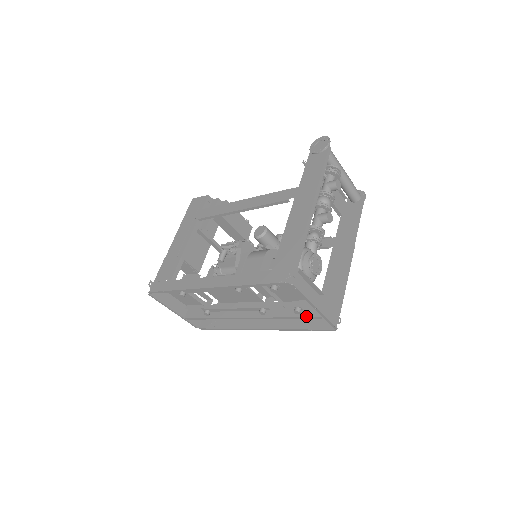
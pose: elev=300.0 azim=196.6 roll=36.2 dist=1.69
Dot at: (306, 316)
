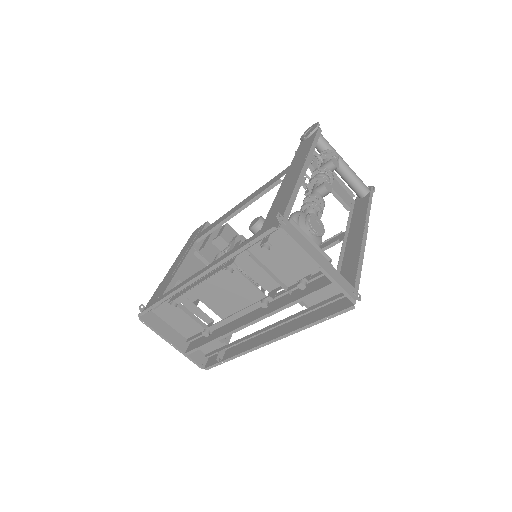
Dot at: (314, 290)
